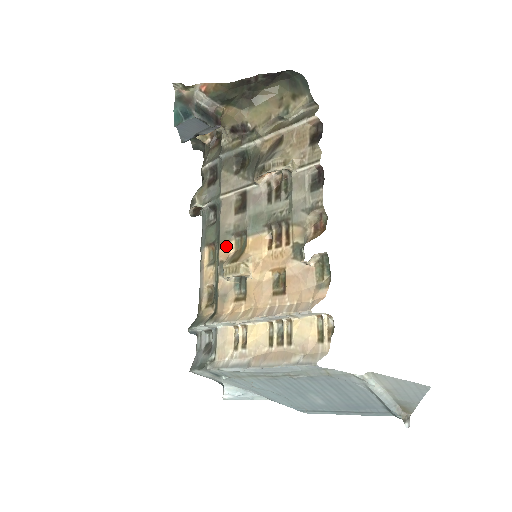
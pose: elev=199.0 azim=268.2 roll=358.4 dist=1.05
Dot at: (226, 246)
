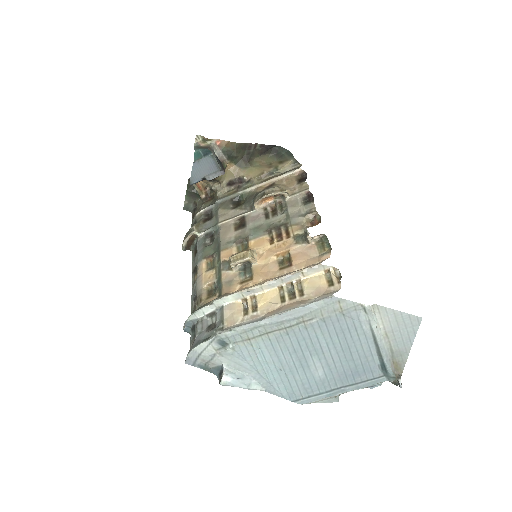
Dot at: (228, 251)
